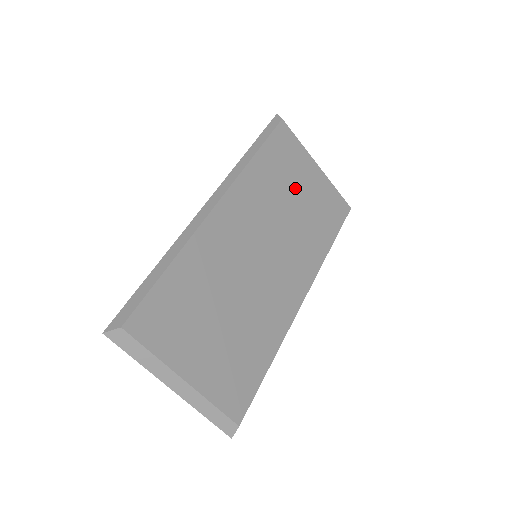
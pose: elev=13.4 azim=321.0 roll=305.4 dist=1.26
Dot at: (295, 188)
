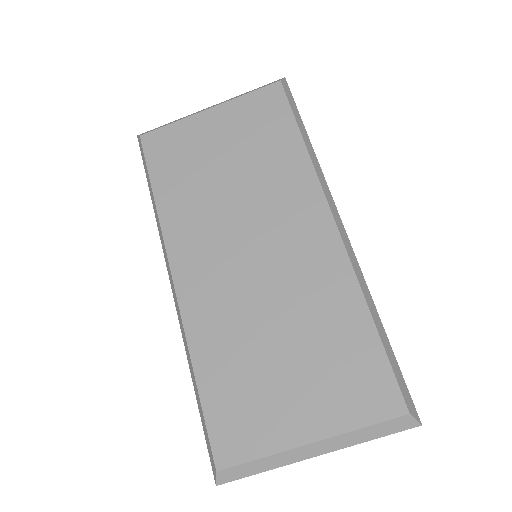
Dot at: (213, 160)
